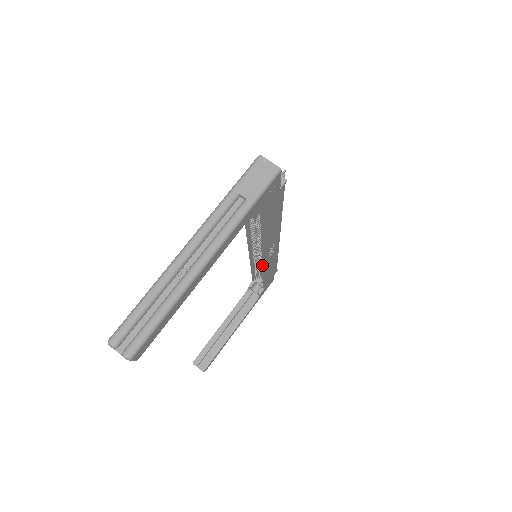
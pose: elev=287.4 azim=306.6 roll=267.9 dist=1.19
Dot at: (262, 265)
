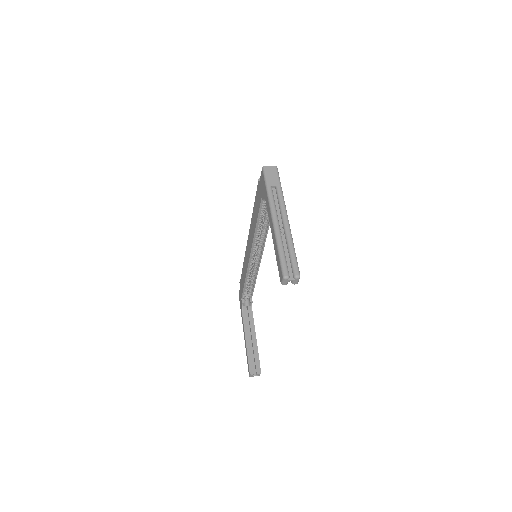
Dot at: (259, 262)
